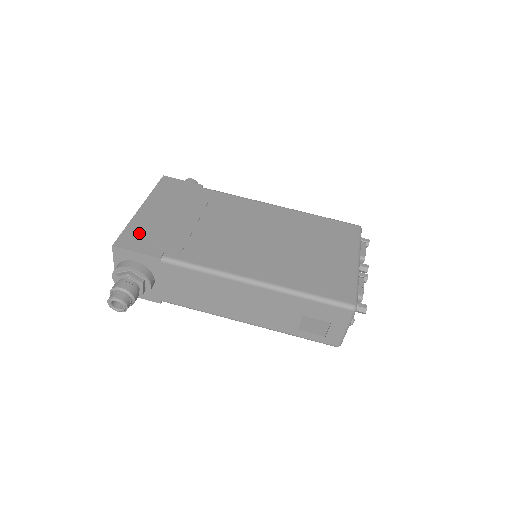
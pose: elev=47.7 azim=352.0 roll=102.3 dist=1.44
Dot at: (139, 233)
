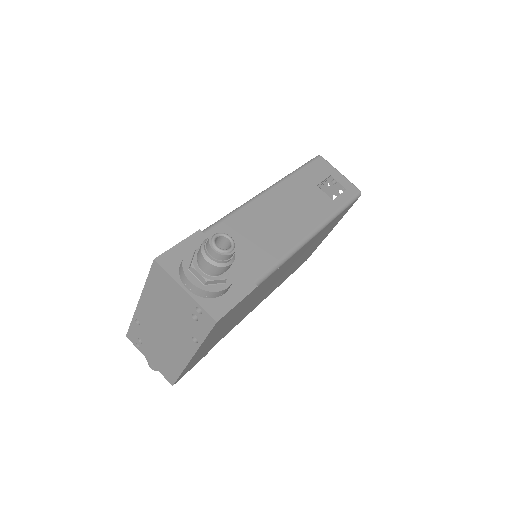
Dot at: occluded
